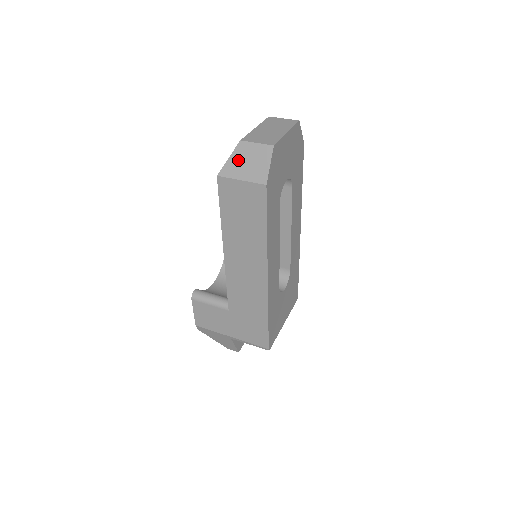
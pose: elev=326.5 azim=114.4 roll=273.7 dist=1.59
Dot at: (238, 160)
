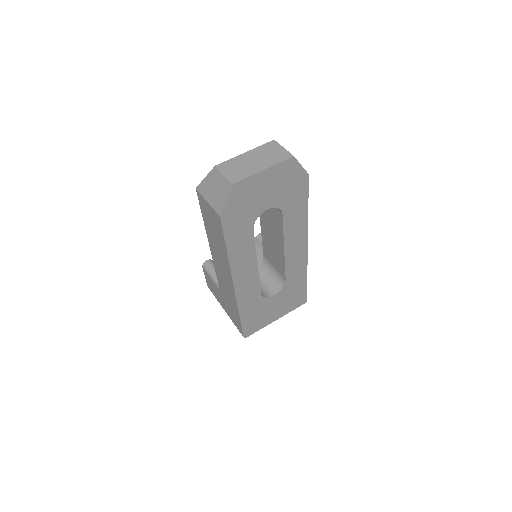
Dot at: (210, 183)
